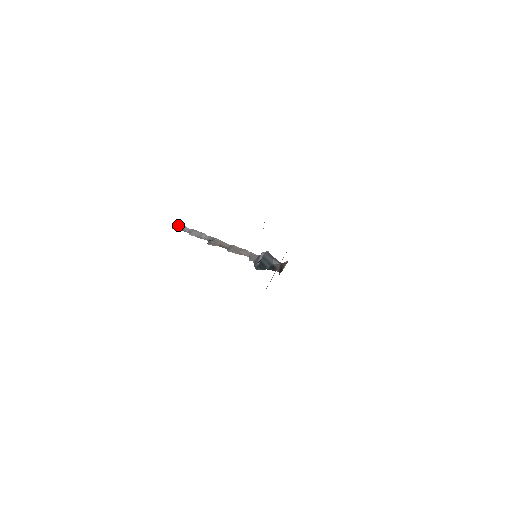
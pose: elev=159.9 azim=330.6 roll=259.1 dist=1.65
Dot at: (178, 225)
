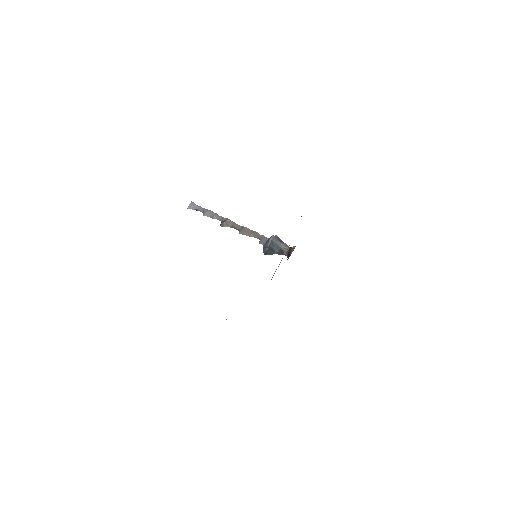
Dot at: (193, 204)
